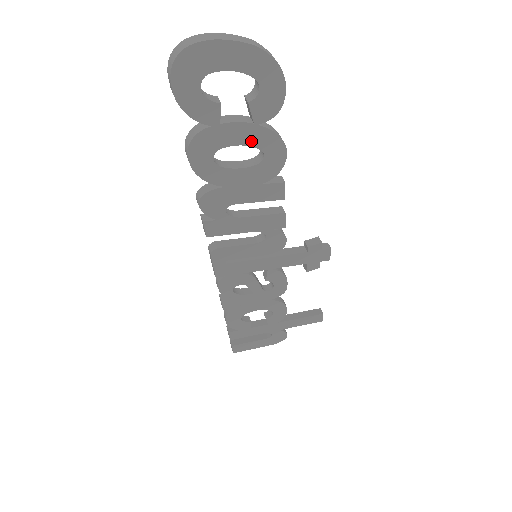
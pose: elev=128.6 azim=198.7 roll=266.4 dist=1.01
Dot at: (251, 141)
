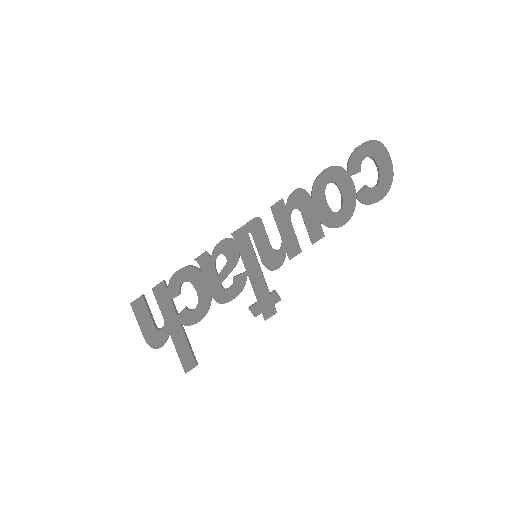
Dot at: (346, 199)
